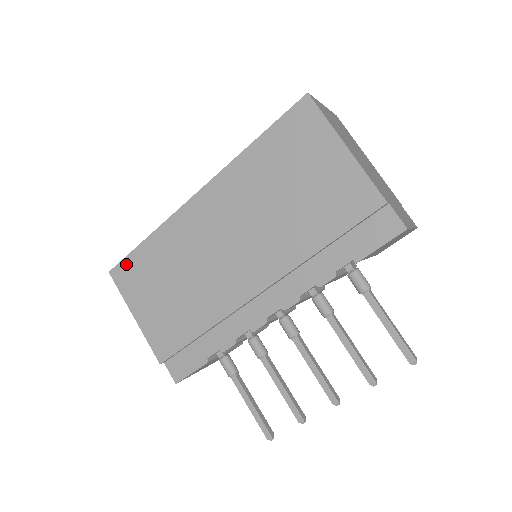
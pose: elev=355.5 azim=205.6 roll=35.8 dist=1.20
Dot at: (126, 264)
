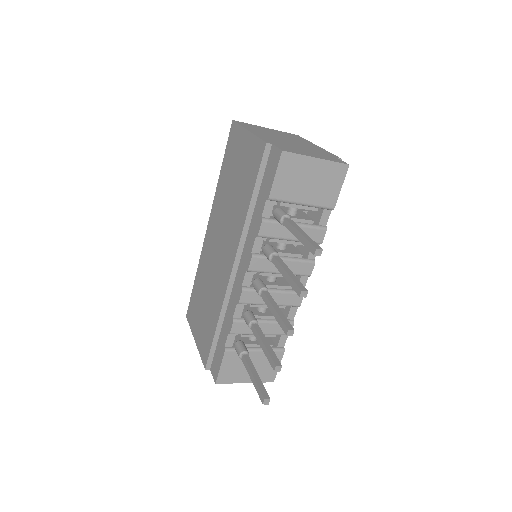
Dot at: (191, 303)
